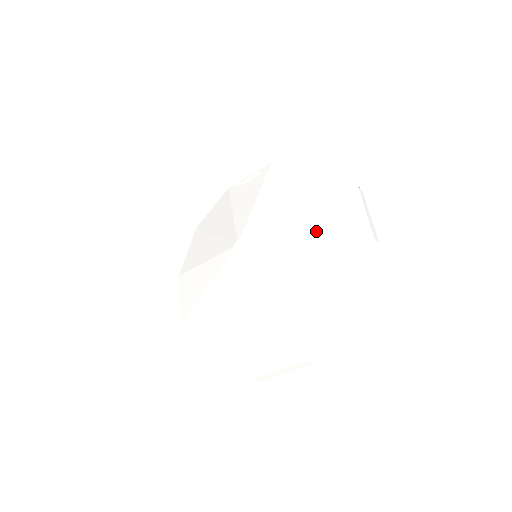
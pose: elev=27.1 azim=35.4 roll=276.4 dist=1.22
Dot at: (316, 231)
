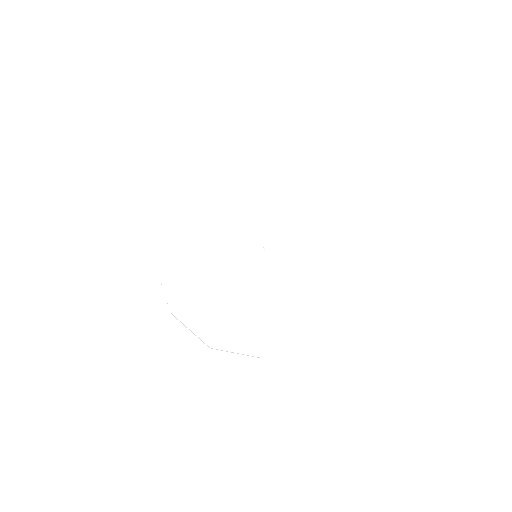
Dot at: (313, 274)
